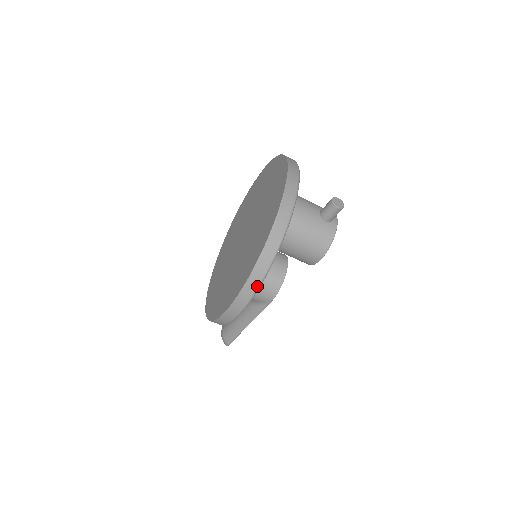
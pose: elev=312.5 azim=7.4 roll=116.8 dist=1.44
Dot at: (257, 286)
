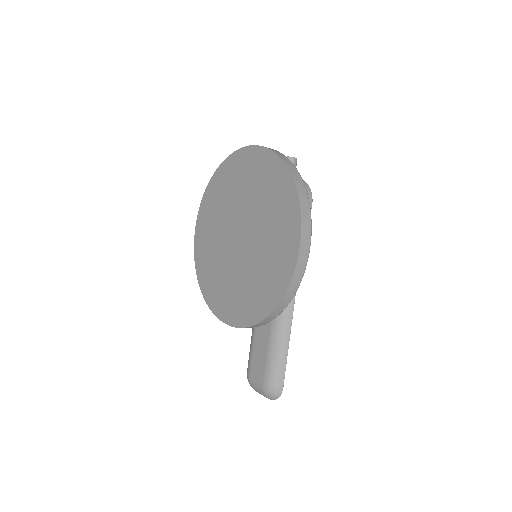
Dot at: (308, 205)
